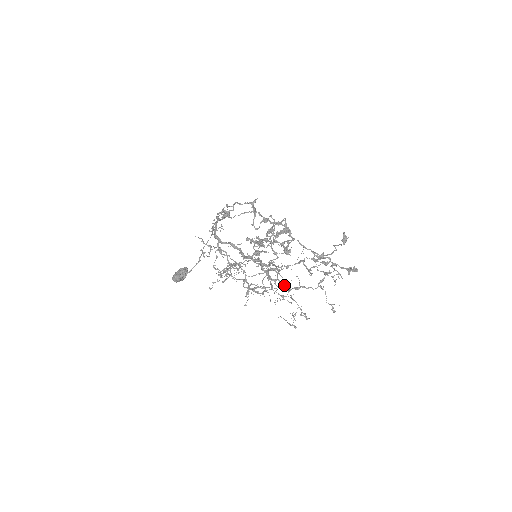
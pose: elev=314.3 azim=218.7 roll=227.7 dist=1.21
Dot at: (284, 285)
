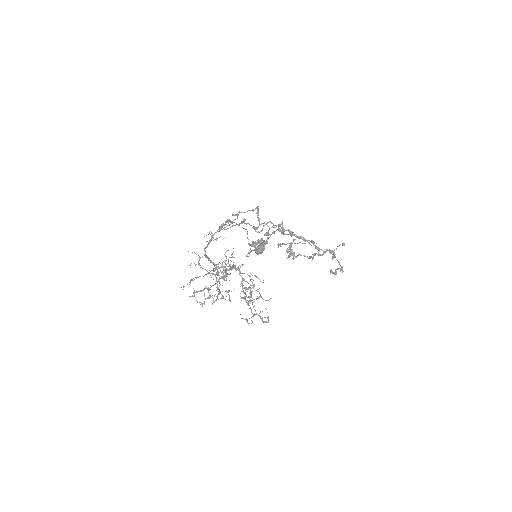
Dot at: occluded
